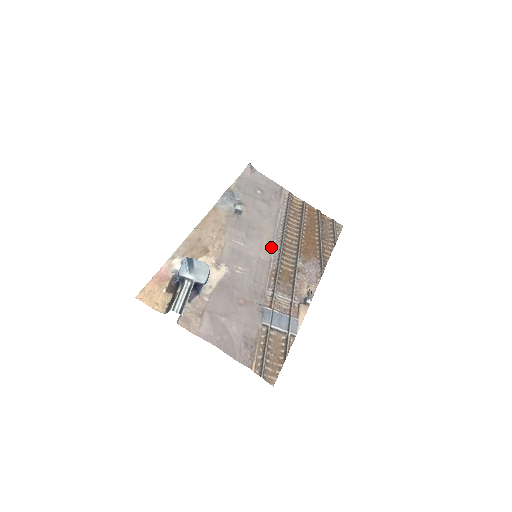
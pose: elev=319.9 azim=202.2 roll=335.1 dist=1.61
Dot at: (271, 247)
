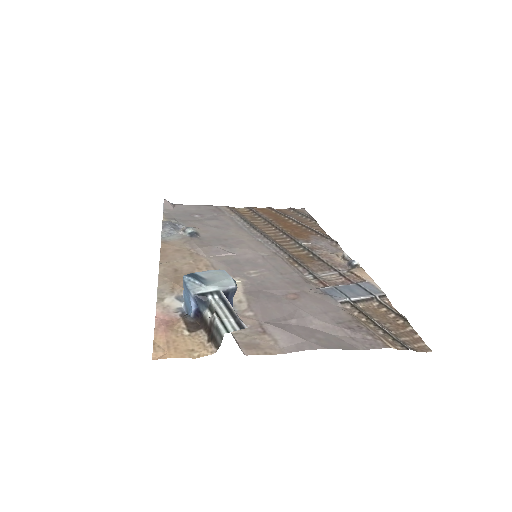
Dot at: (261, 244)
